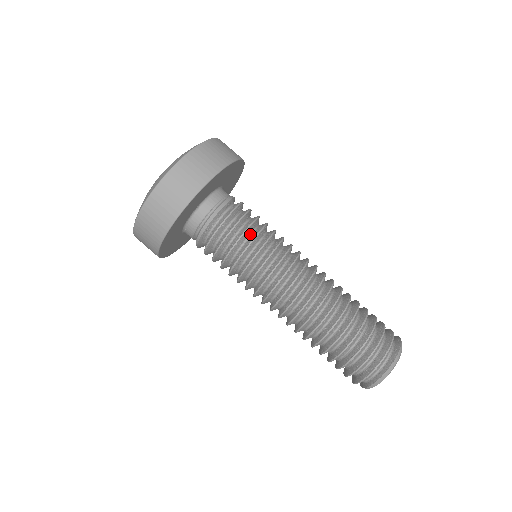
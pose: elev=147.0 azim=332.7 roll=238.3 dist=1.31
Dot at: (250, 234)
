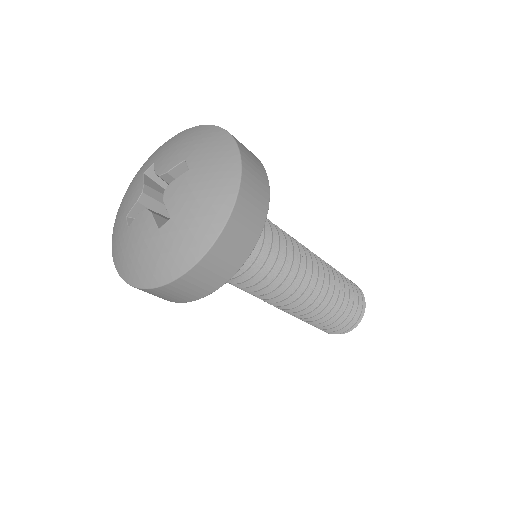
Dot at: occluded
